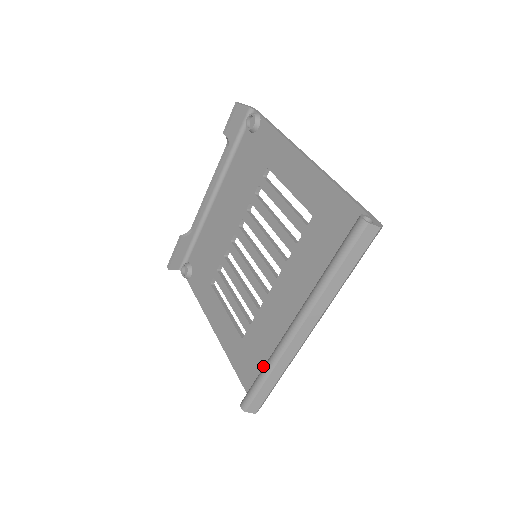
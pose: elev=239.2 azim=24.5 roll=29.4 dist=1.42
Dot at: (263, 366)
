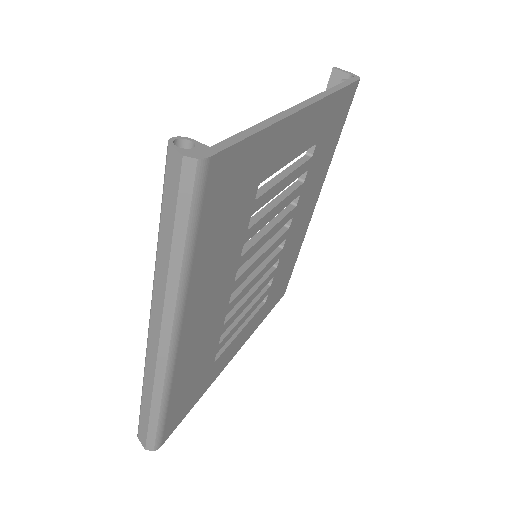
Dot at: occluded
